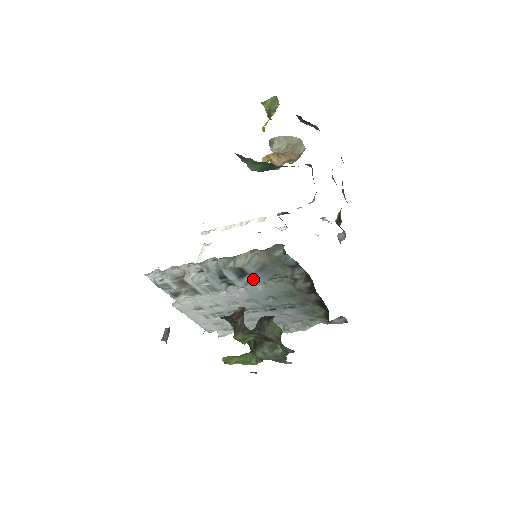
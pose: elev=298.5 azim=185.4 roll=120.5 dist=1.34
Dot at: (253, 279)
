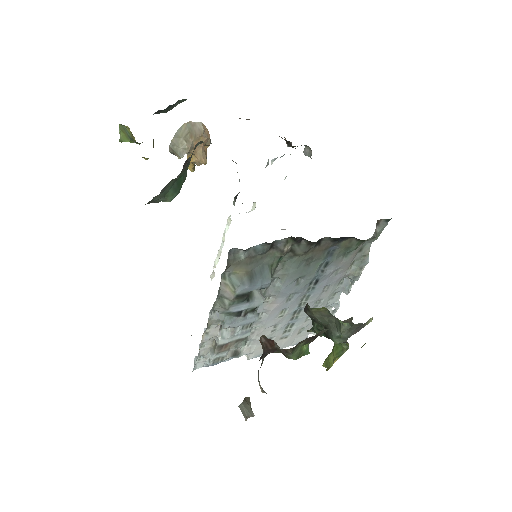
Dot at: occluded
